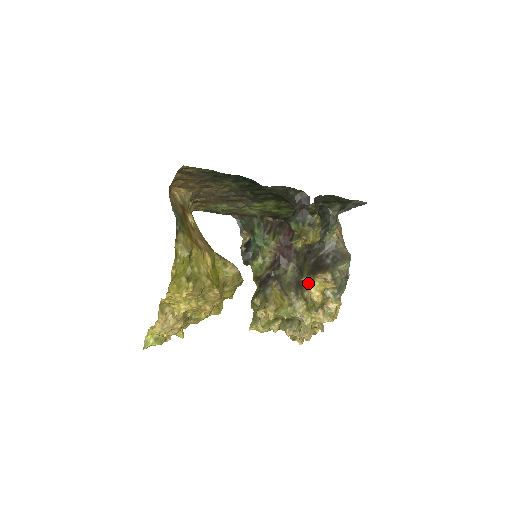
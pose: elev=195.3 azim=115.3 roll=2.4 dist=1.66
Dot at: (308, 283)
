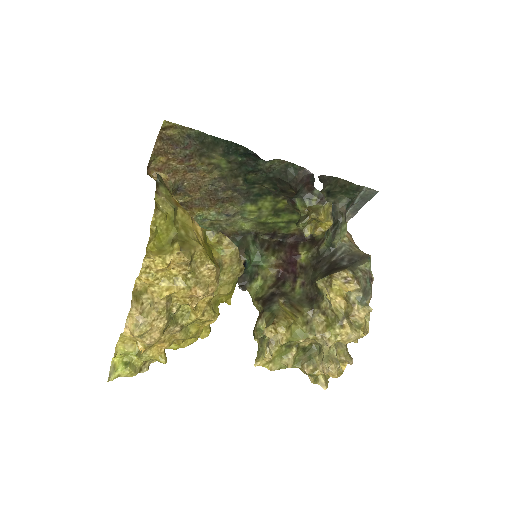
Dot at: (325, 287)
